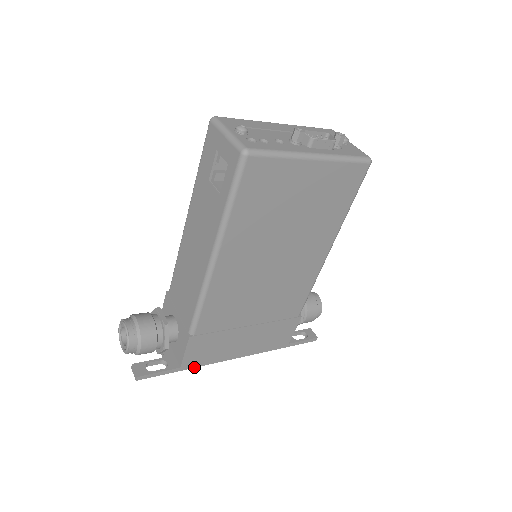
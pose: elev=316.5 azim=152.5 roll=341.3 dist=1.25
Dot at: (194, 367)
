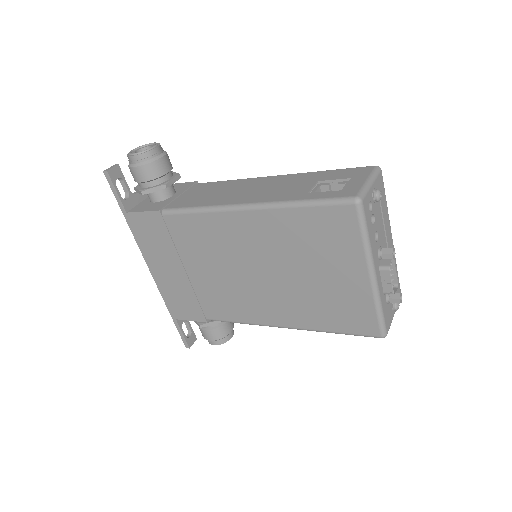
Dot at: (130, 227)
